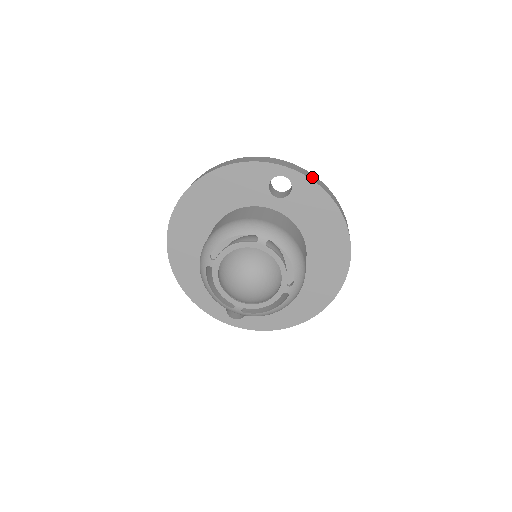
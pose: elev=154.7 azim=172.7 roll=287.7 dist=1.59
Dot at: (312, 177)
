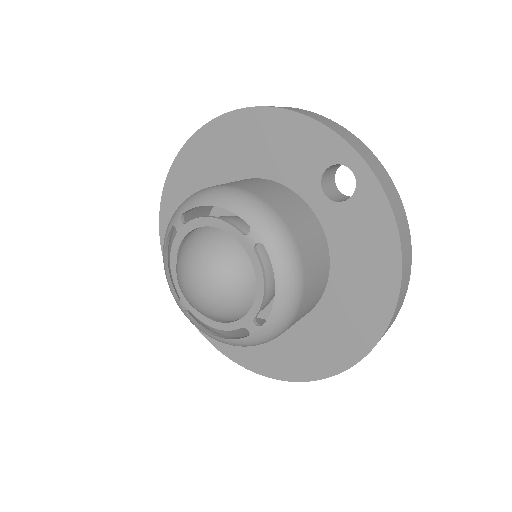
Dot at: (393, 197)
